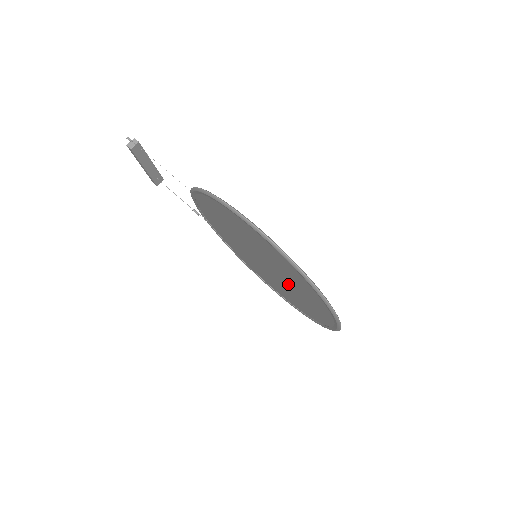
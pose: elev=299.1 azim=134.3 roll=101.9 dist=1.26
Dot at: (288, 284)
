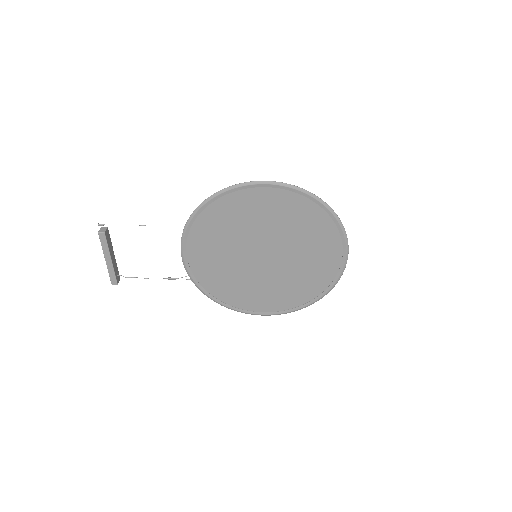
Dot at: (293, 257)
